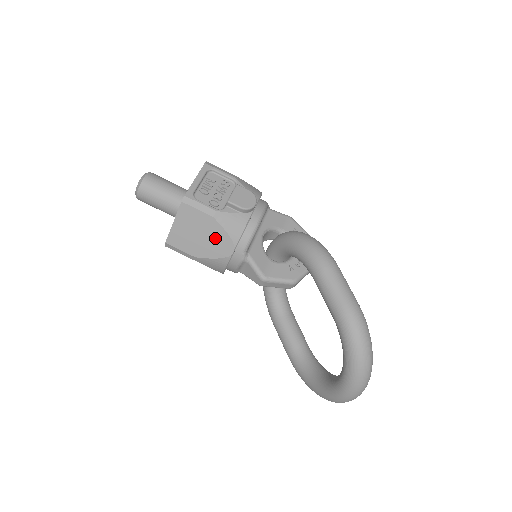
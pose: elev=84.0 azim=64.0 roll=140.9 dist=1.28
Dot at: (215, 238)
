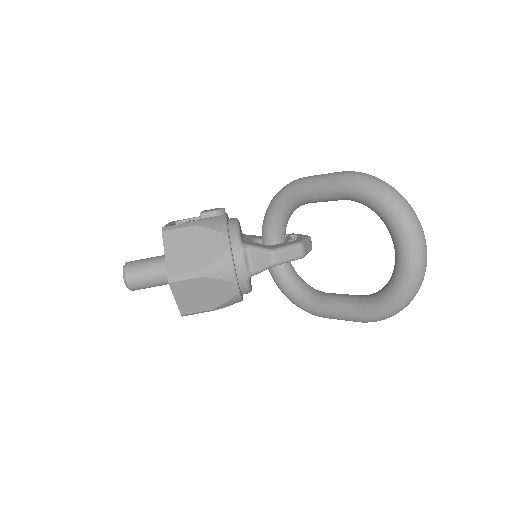
Dot at: (207, 241)
